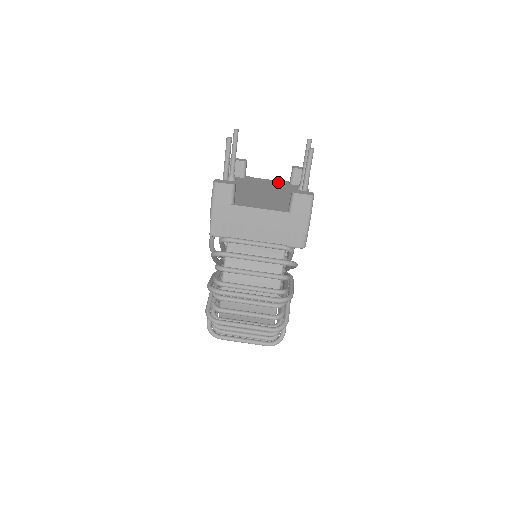
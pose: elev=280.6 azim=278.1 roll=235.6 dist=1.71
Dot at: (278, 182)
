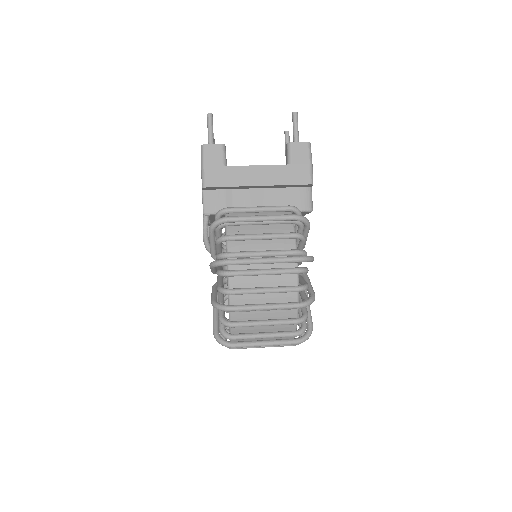
Dot at: occluded
